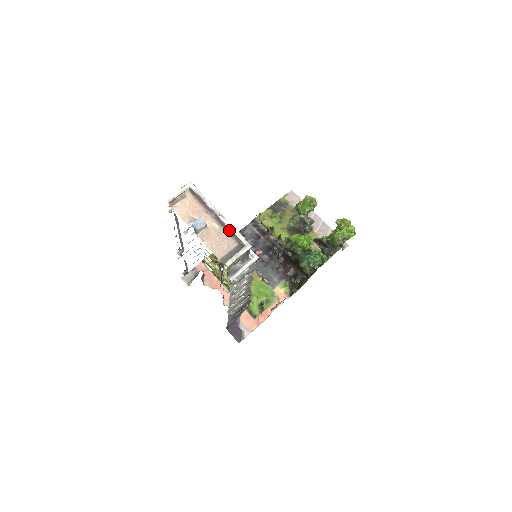
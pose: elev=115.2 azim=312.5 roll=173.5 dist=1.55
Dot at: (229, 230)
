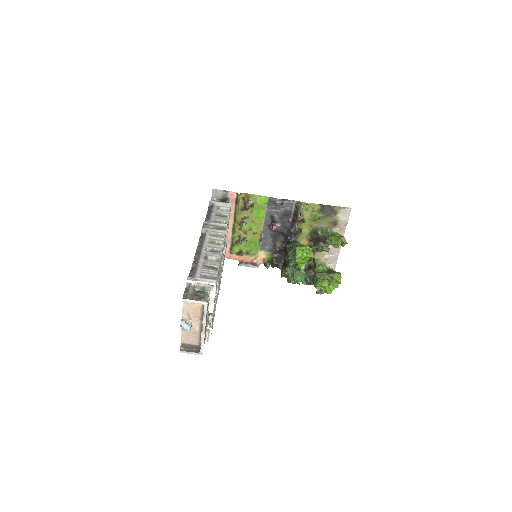
Dot at: (202, 336)
